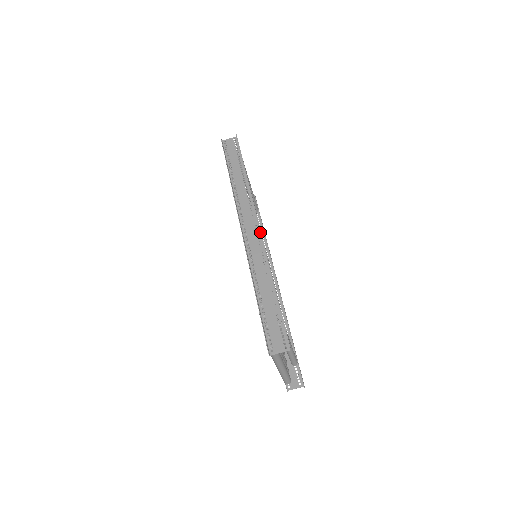
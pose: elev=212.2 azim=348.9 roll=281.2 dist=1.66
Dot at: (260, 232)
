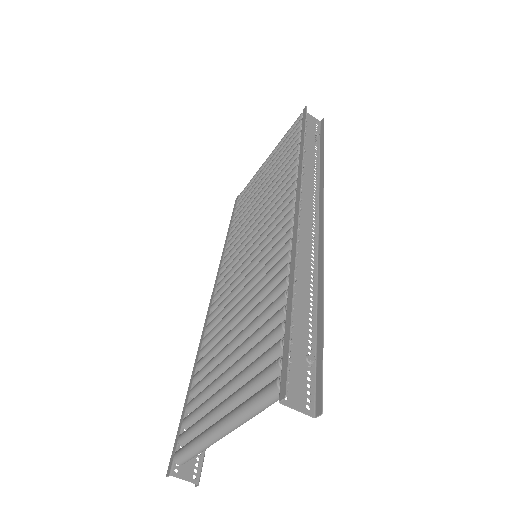
Dot at: (318, 226)
